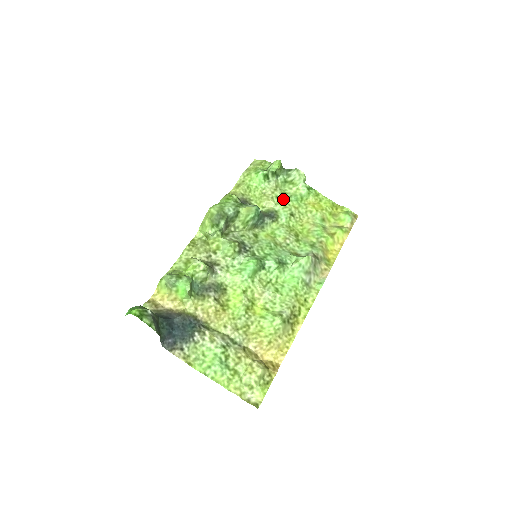
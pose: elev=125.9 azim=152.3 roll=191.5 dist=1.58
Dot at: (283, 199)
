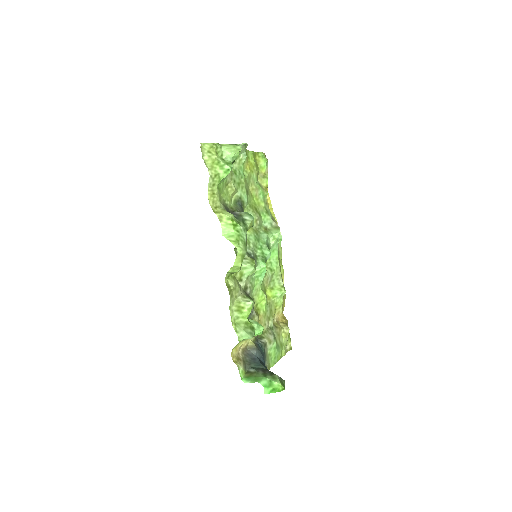
Dot at: (238, 180)
